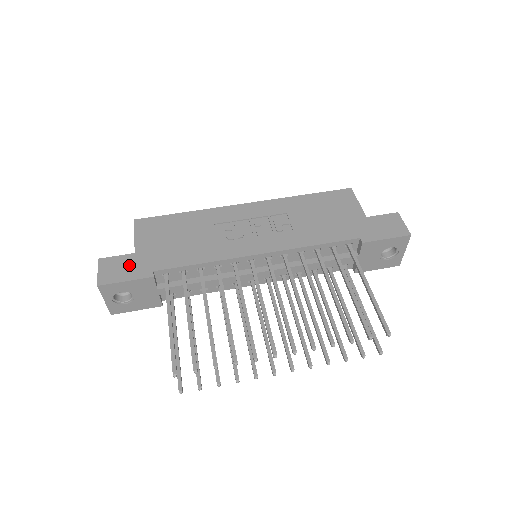
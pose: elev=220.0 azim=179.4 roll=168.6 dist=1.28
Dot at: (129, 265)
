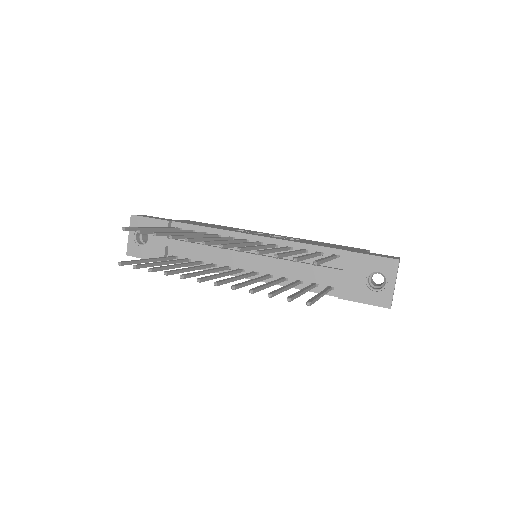
Dot at: (161, 218)
